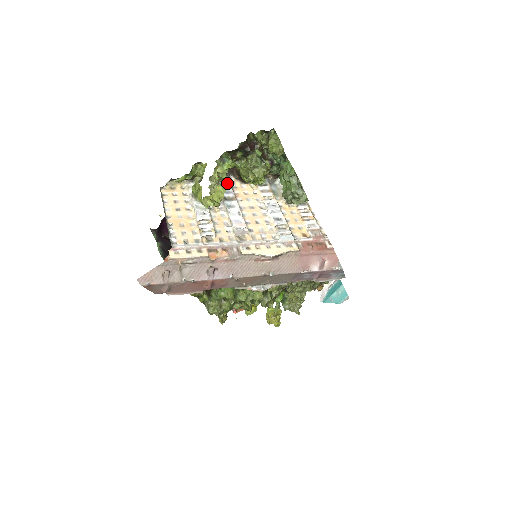
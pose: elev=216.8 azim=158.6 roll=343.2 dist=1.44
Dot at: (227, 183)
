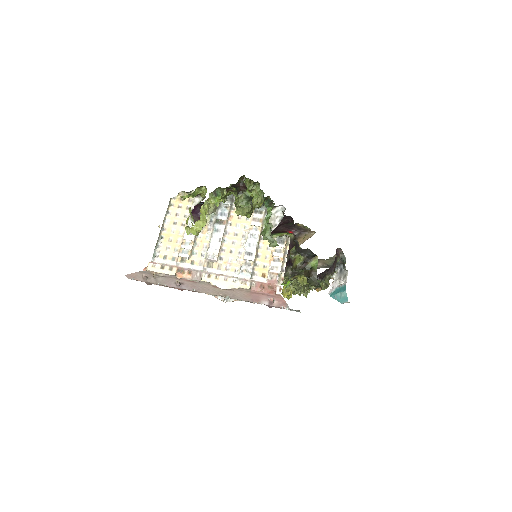
Dot at: (228, 203)
